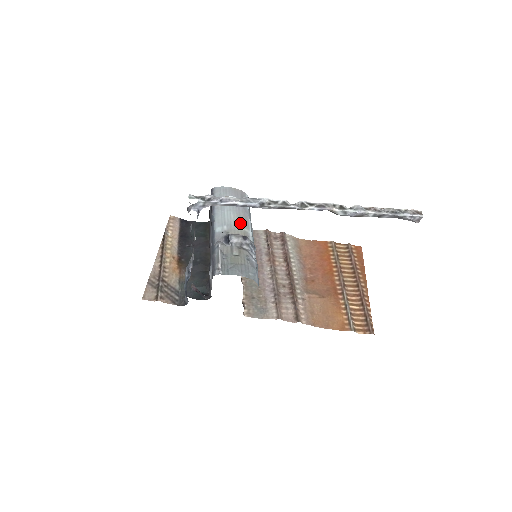
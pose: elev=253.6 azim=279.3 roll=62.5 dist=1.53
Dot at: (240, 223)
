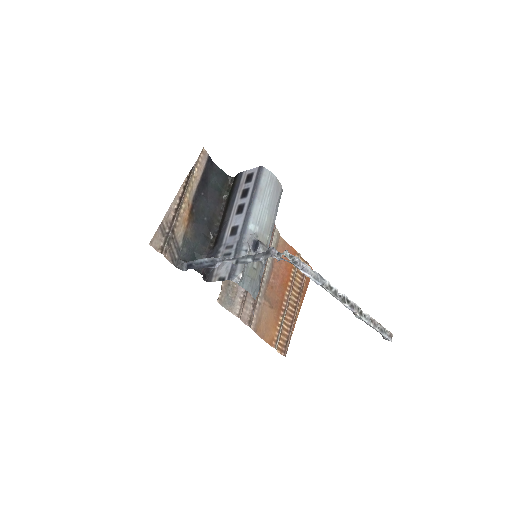
Dot at: (269, 229)
